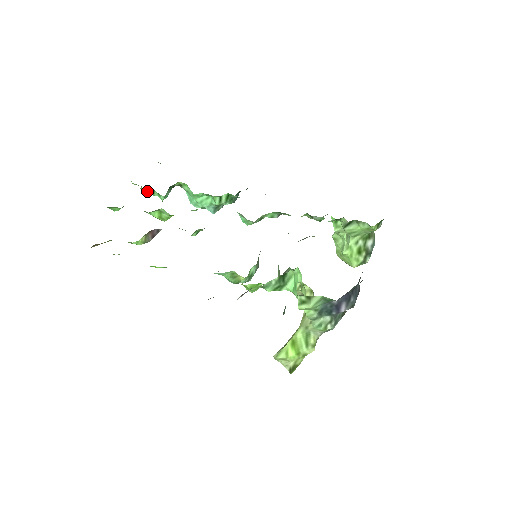
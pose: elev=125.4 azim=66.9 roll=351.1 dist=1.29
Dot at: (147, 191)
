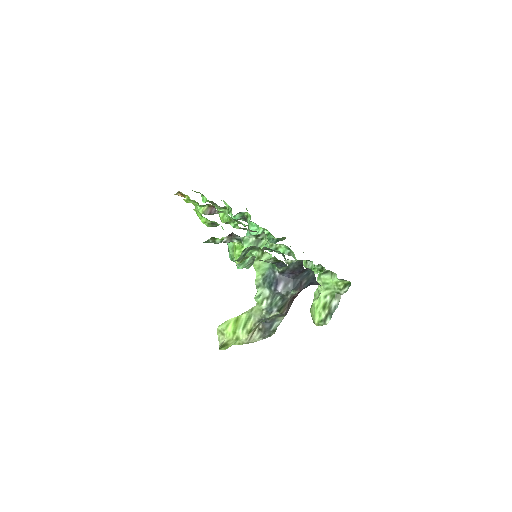
Dot at: (228, 209)
